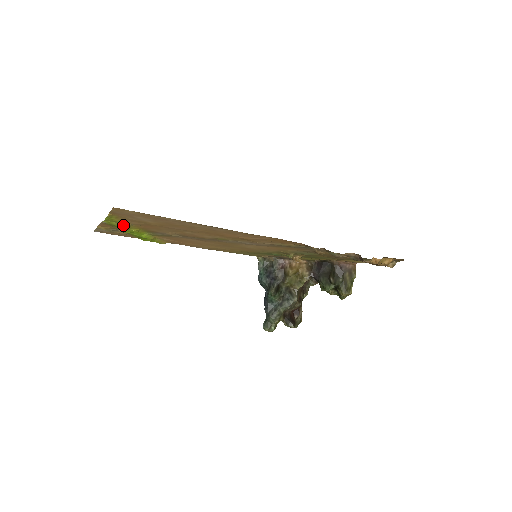
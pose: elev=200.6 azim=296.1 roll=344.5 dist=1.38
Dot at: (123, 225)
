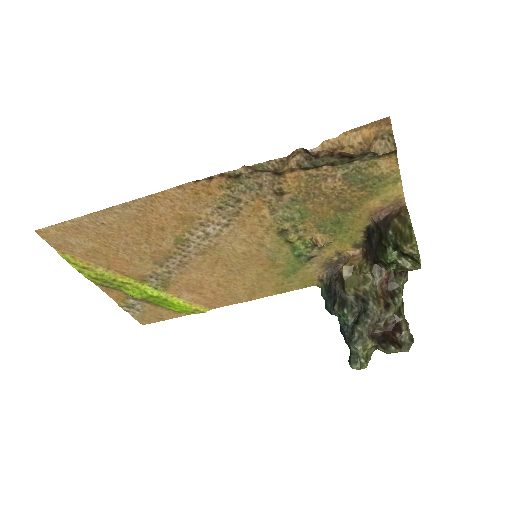
Dot at: (100, 273)
